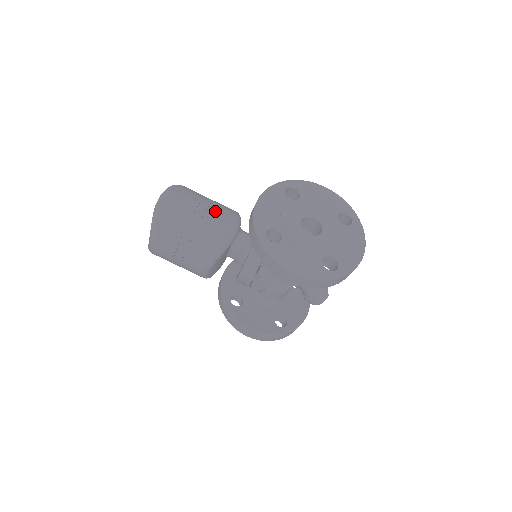
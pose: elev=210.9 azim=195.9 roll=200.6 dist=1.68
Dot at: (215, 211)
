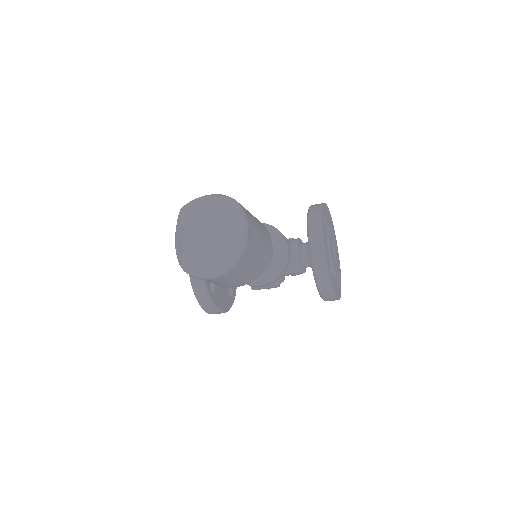
Dot at: (264, 232)
